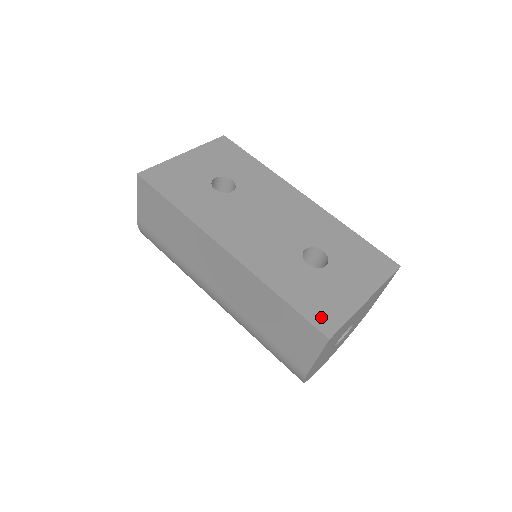
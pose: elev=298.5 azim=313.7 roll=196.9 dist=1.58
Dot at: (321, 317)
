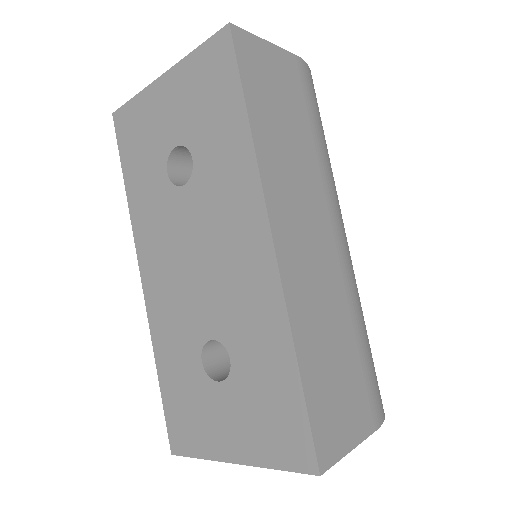
Dot at: (177, 429)
